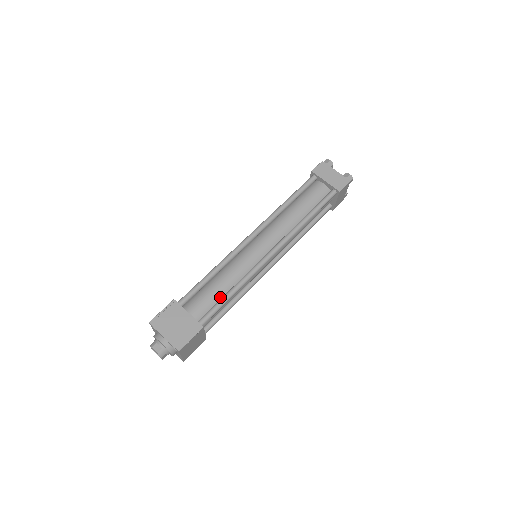
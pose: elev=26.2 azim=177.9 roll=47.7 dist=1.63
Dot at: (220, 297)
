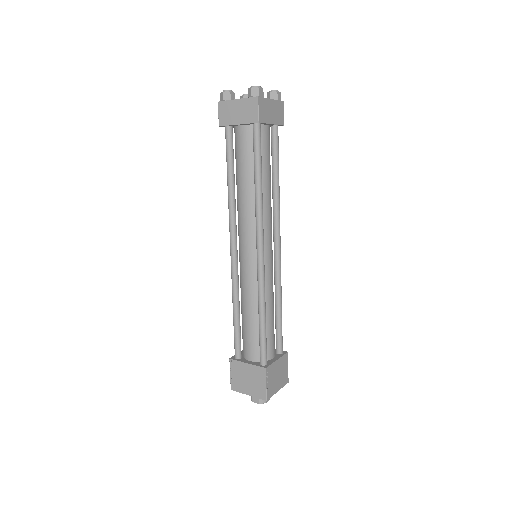
Dot at: (258, 327)
